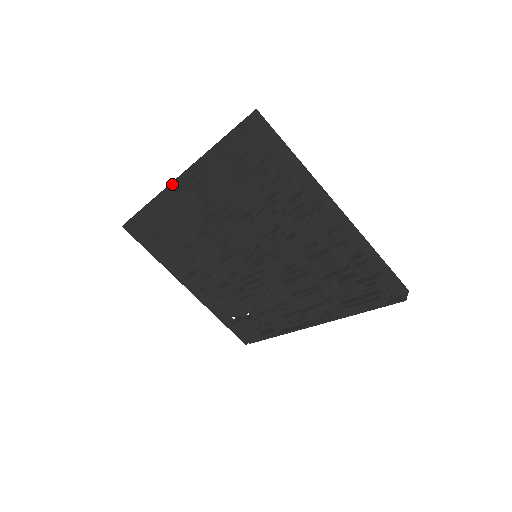
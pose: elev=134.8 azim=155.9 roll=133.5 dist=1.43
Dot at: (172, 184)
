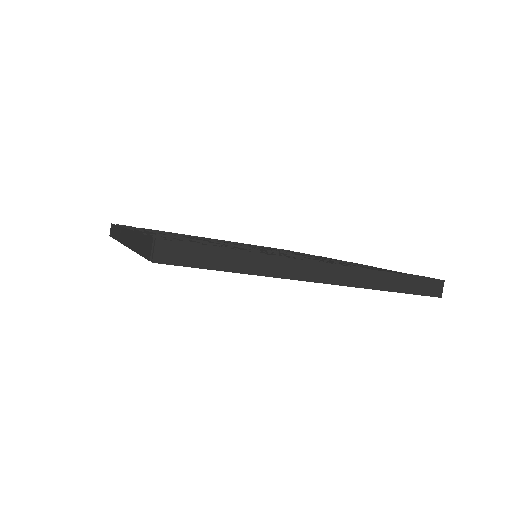
Dot at: (124, 245)
